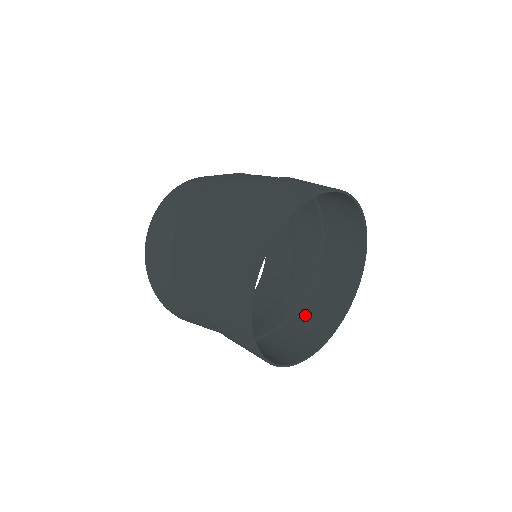
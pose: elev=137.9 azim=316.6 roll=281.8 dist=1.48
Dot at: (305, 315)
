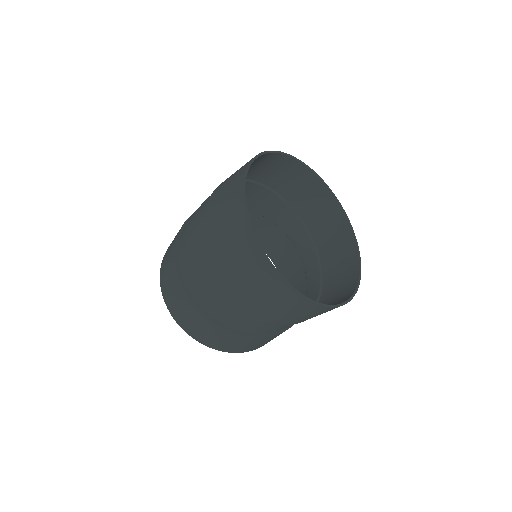
Dot at: (327, 251)
